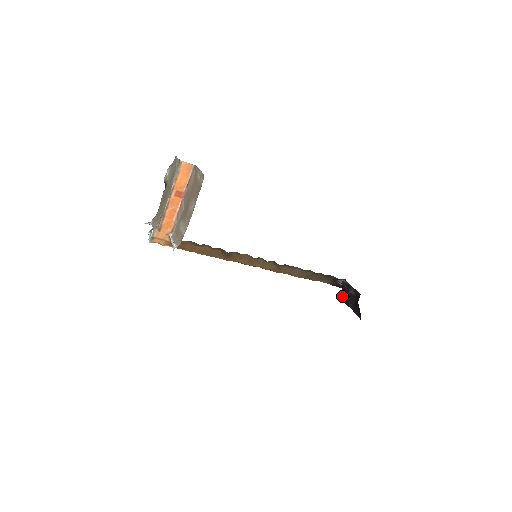
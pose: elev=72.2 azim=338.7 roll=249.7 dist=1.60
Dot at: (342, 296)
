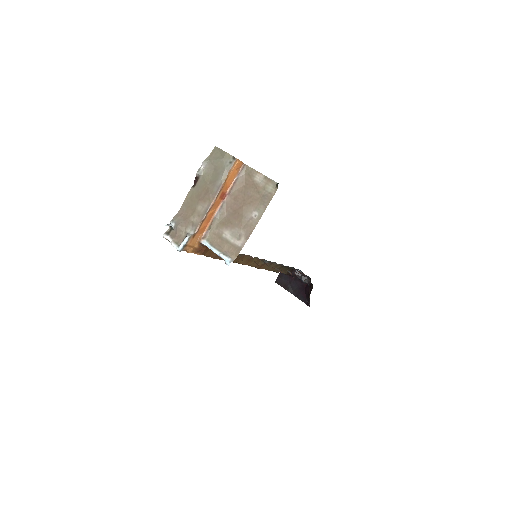
Dot at: (279, 281)
